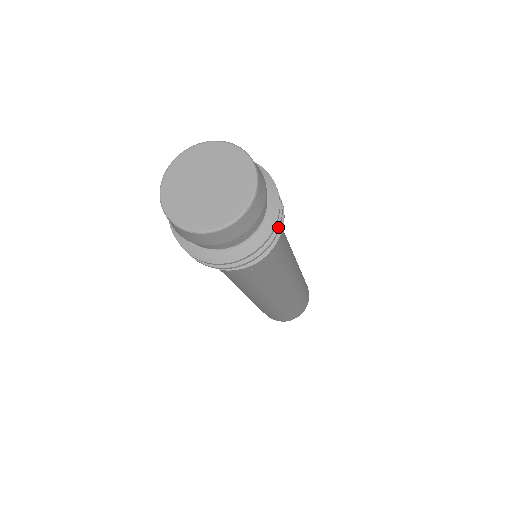
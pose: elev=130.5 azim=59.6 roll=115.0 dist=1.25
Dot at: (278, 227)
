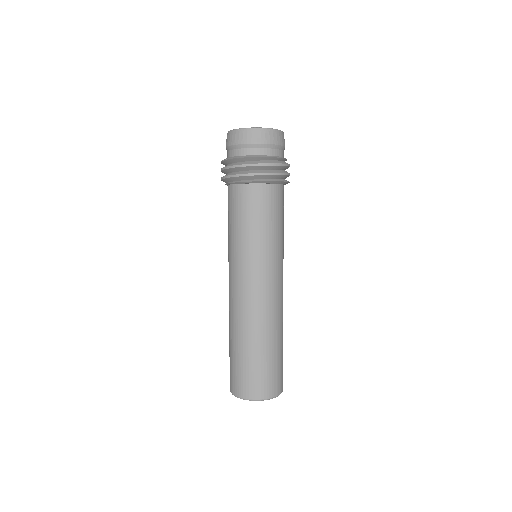
Dot at: occluded
